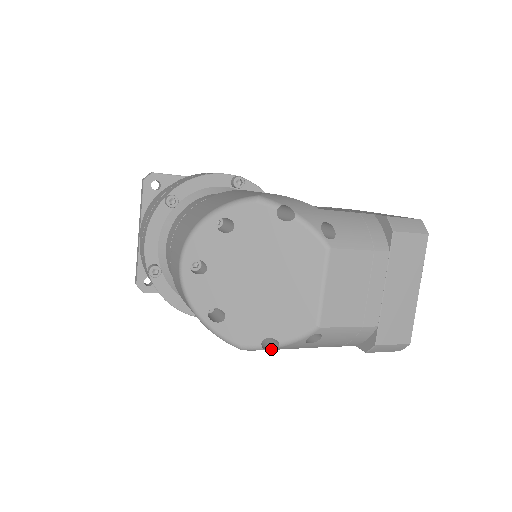
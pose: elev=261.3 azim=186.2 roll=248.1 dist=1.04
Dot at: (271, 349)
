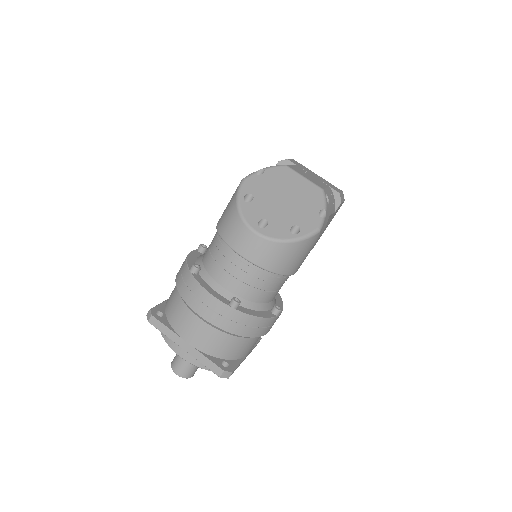
Dot at: (325, 219)
